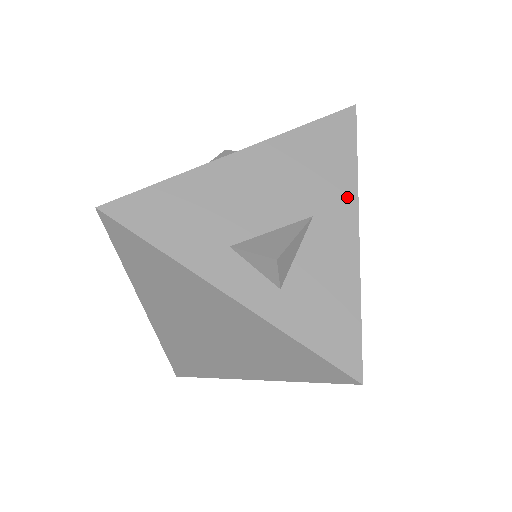
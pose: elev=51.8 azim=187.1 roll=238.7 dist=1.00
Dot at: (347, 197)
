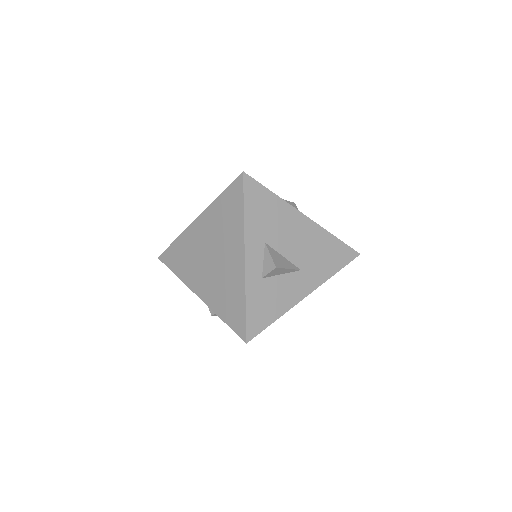
Dot at: (319, 279)
